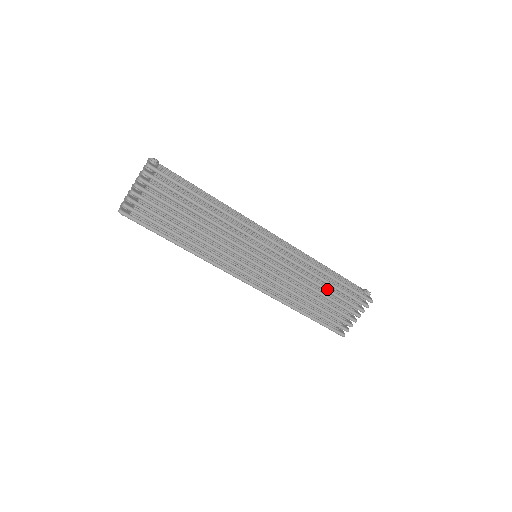
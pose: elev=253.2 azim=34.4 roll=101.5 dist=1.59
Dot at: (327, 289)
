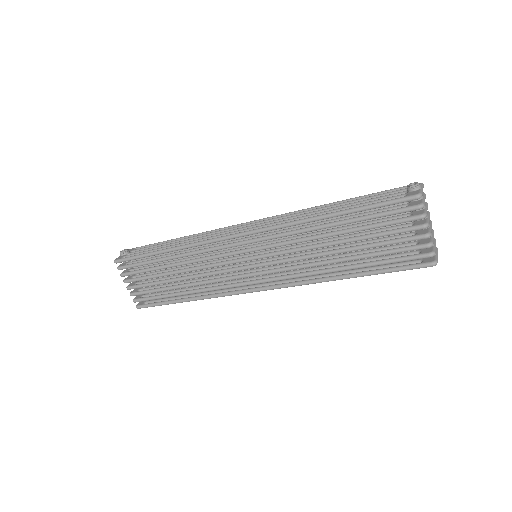
Dot at: (343, 231)
